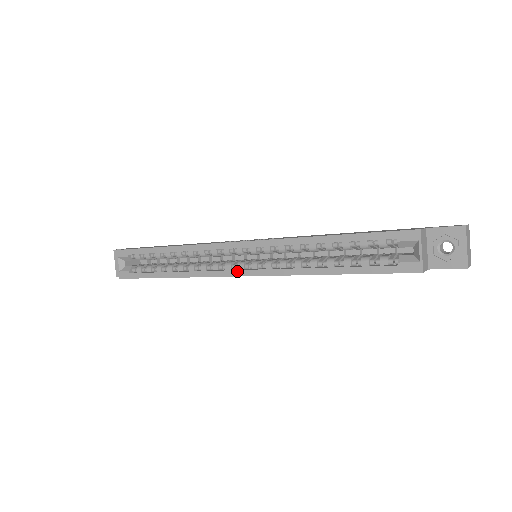
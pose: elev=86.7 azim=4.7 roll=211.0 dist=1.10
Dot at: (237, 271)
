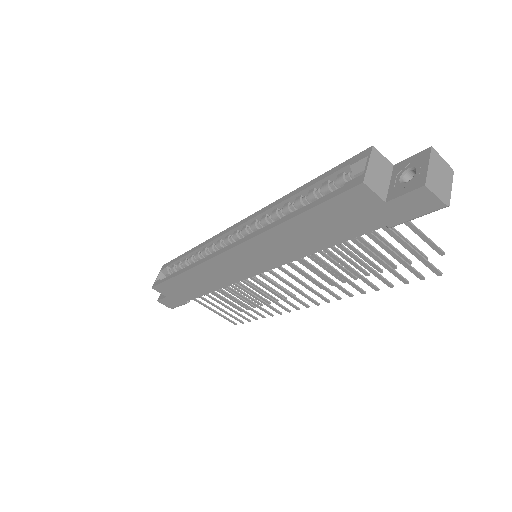
Dot at: (224, 248)
